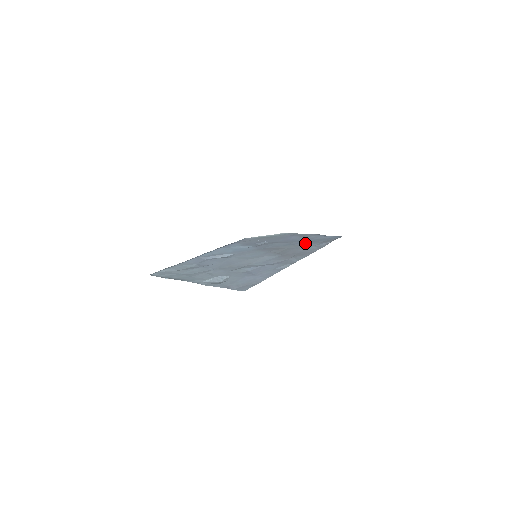
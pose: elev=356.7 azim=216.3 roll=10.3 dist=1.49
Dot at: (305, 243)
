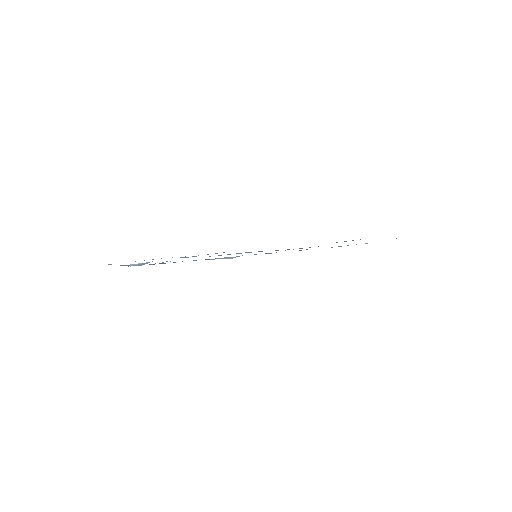
Dot at: occluded
